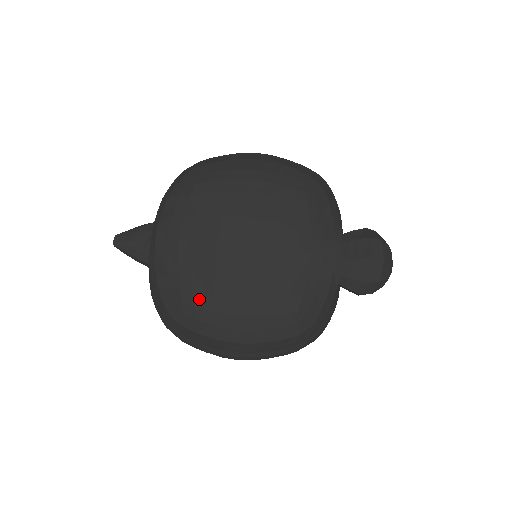
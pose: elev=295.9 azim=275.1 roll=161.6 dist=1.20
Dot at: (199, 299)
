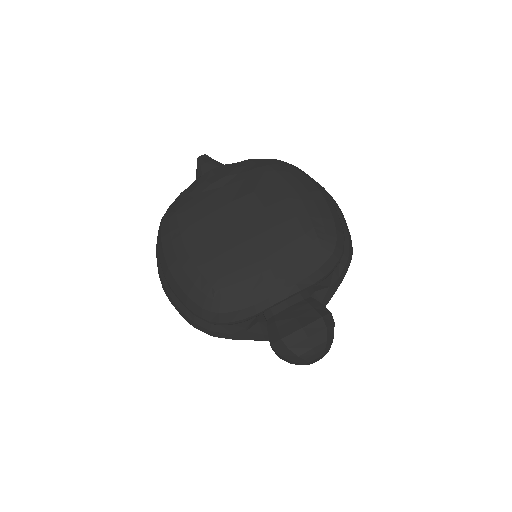
Dot at: (184, 218)
